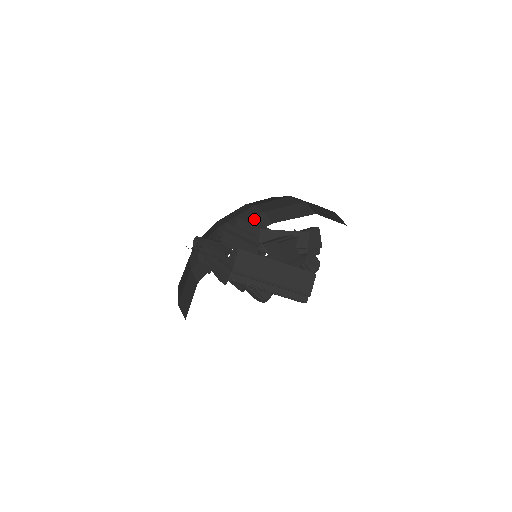
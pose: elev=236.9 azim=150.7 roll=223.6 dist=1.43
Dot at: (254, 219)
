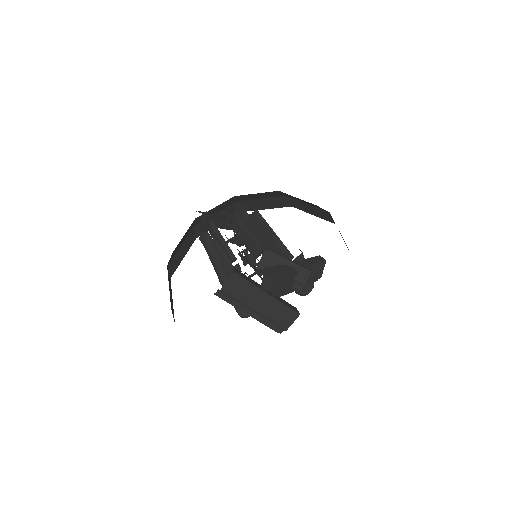
Dot at: (274, 198)
